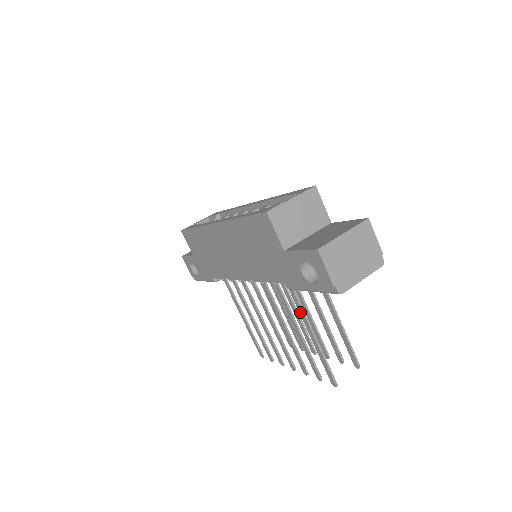
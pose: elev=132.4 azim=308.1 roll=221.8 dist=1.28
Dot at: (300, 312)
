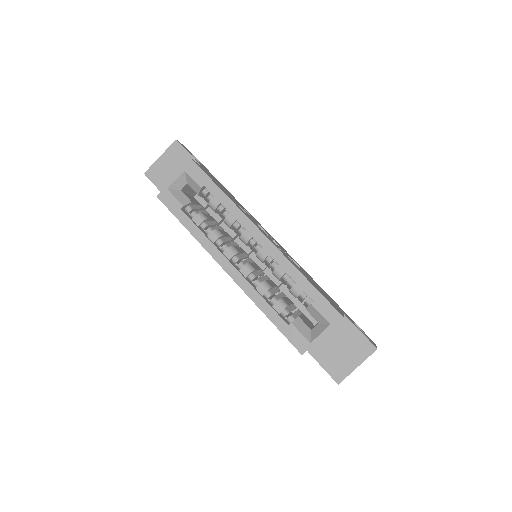
Dot at: occluded
